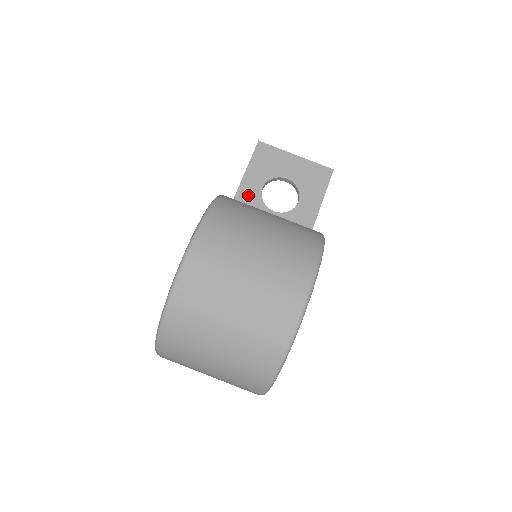
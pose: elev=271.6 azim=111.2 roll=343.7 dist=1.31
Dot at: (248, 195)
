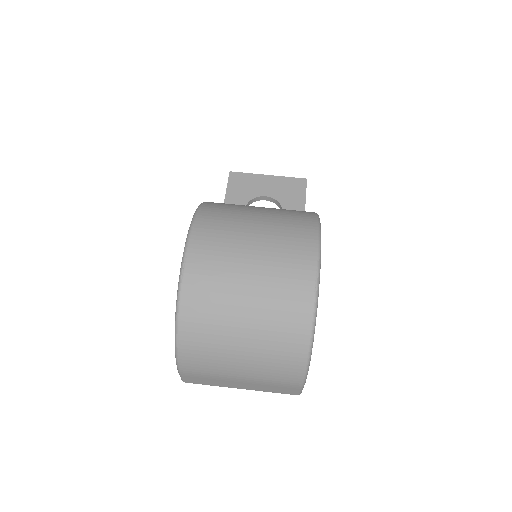
Dot at: occluded
